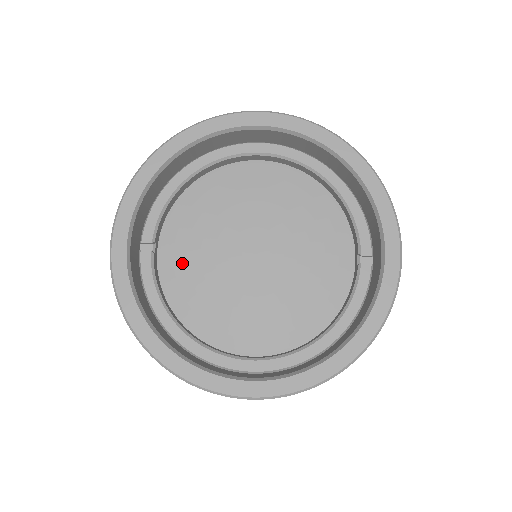
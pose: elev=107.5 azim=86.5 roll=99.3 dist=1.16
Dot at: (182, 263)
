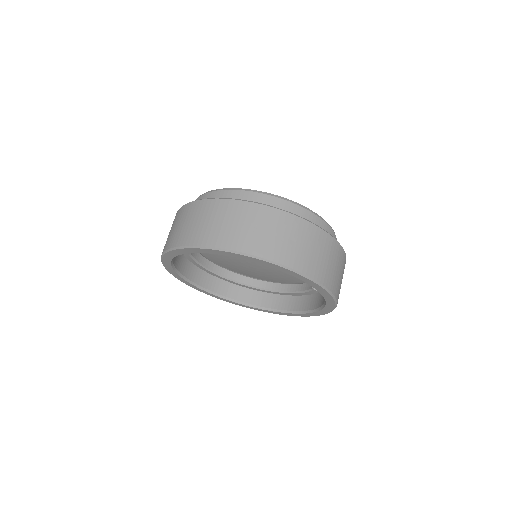
Dot at: occluded
